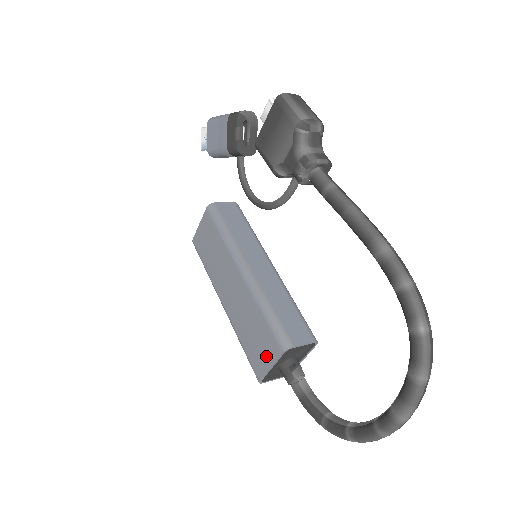
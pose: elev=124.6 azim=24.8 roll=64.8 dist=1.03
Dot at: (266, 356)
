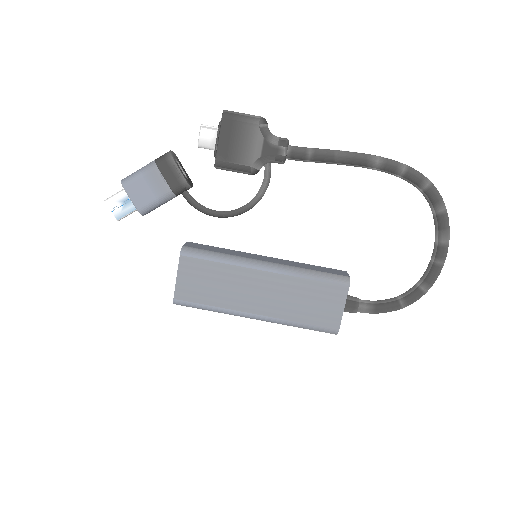
Dot at: (335, 305)
